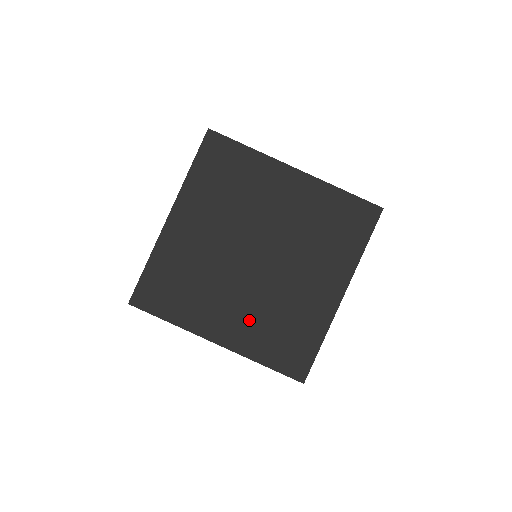
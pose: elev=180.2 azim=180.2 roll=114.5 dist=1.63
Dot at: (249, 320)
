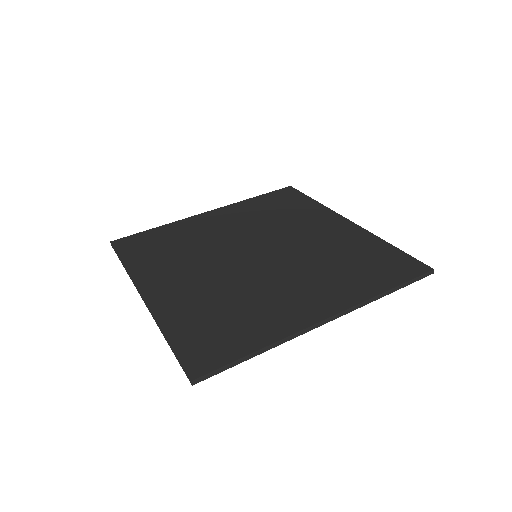
Dot at: (321, 282)
